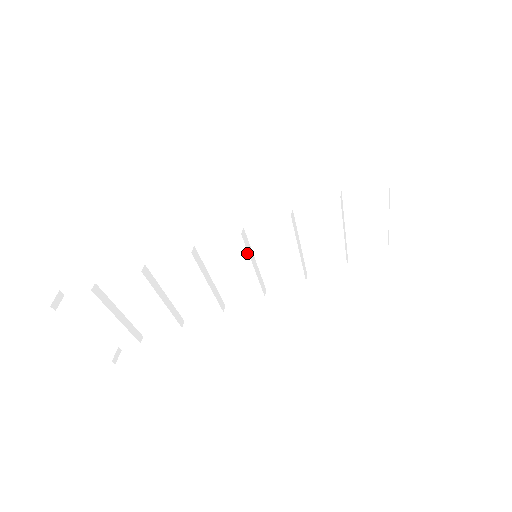
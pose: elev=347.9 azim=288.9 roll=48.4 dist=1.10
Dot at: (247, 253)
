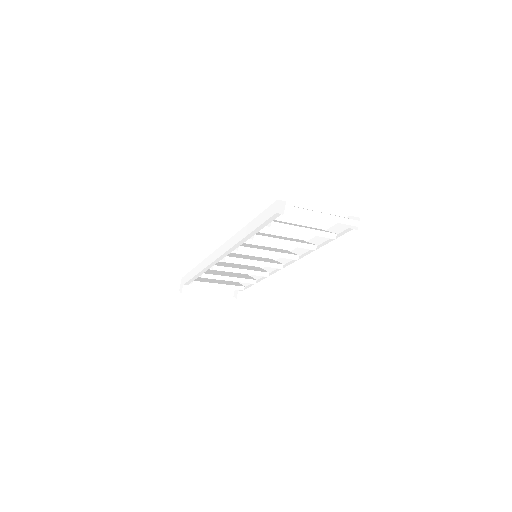
Dot at: occluded
